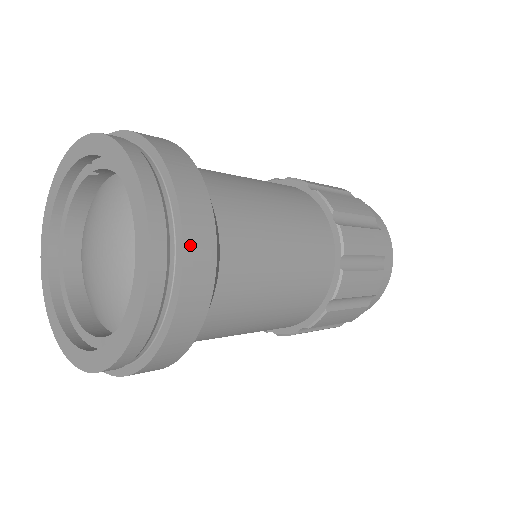
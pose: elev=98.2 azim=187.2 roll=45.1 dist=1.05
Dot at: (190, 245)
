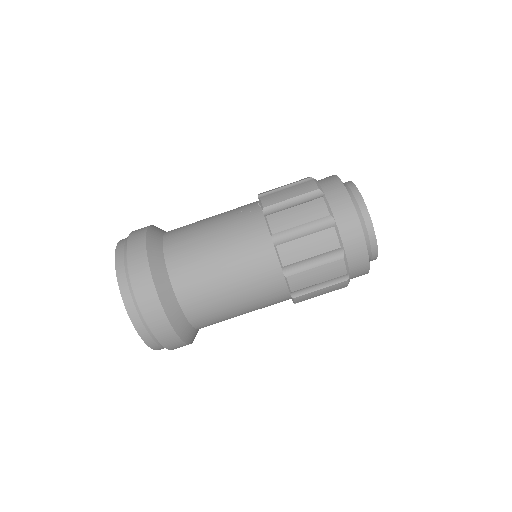
Dot at: (161, 339)
